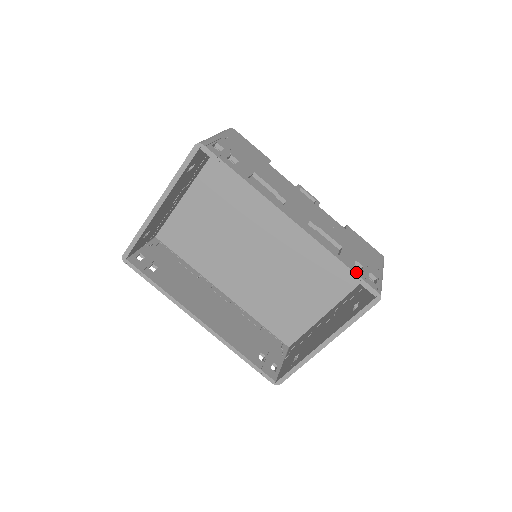
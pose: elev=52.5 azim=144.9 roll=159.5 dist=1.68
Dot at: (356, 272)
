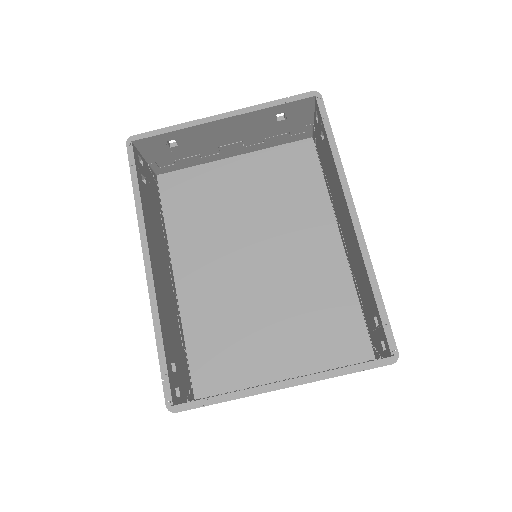
Dot at: (386, 313)
